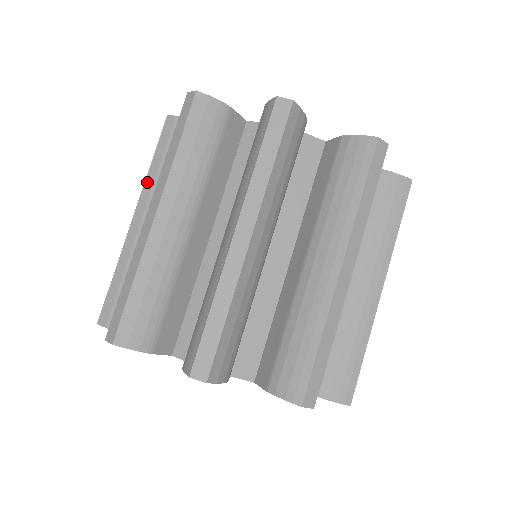
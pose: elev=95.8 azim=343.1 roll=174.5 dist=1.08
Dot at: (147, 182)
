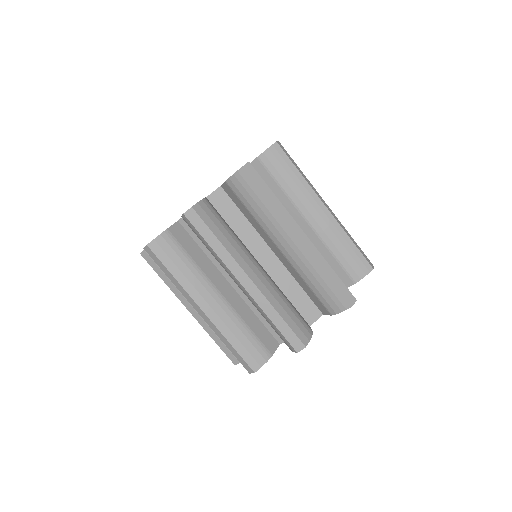
Dot at: occluded
